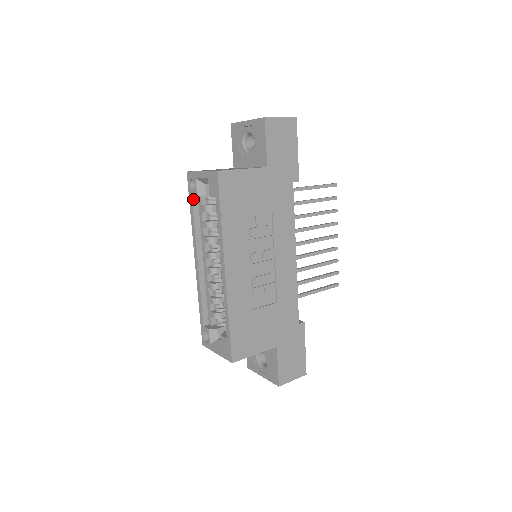
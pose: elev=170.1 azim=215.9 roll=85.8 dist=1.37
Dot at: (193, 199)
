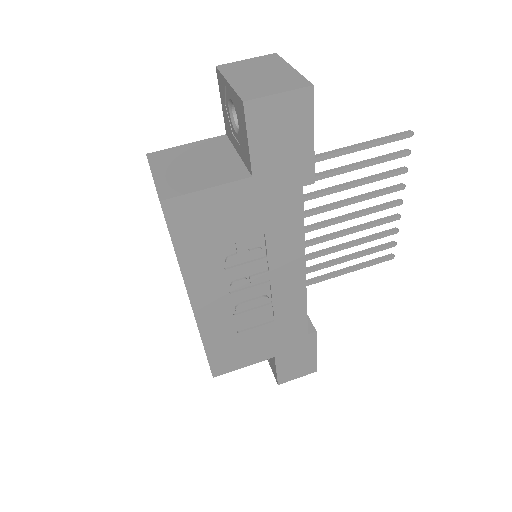
Dot at: occluded
